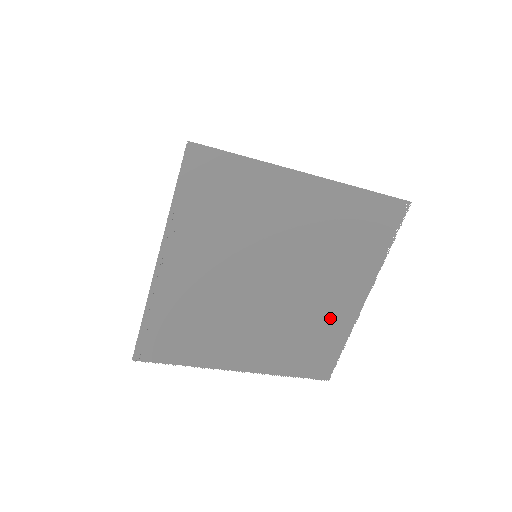
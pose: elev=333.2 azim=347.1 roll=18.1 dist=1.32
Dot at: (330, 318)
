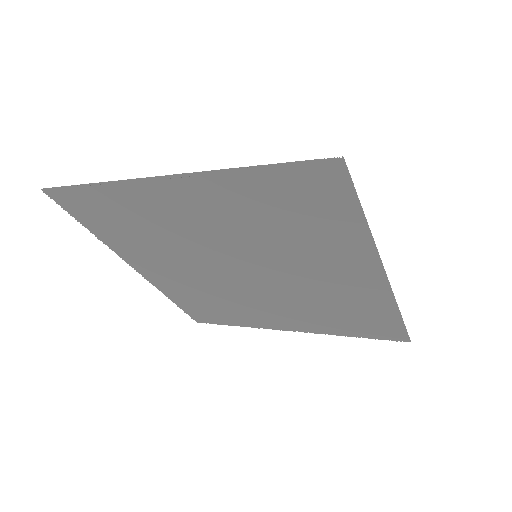
Dot at: occluded
